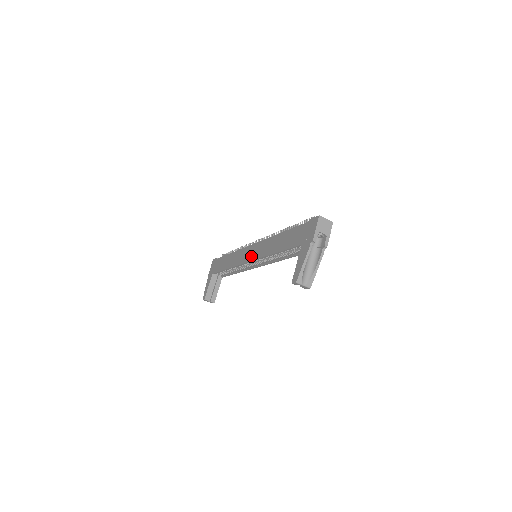
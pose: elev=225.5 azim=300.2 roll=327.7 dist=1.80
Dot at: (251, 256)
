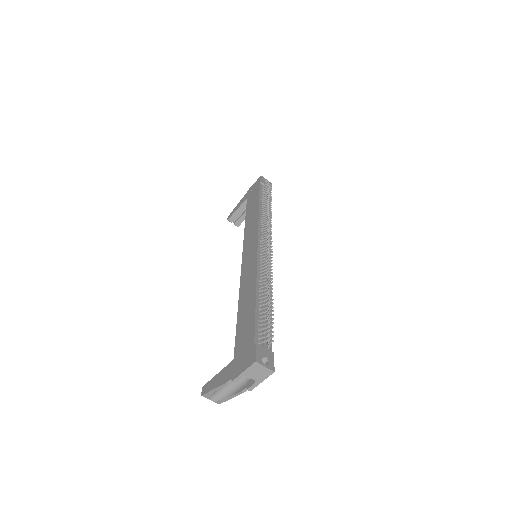
Dot at: (245, 258)
